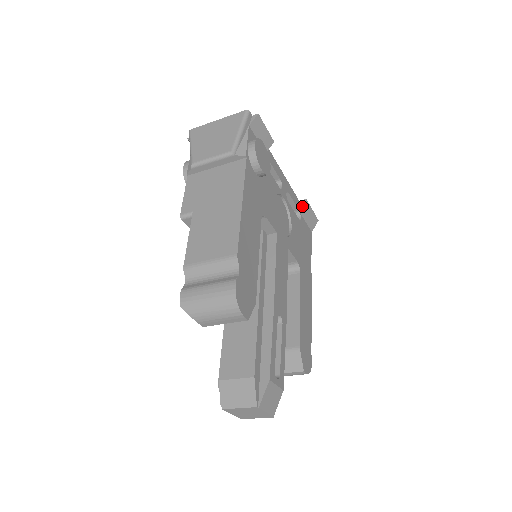
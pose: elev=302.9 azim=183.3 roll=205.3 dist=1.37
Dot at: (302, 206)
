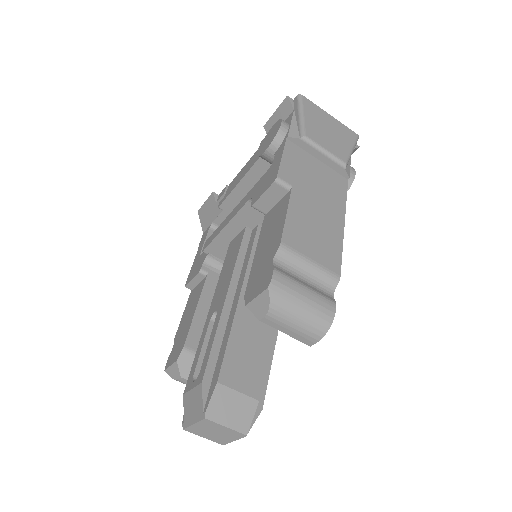
Dot at: occluded
